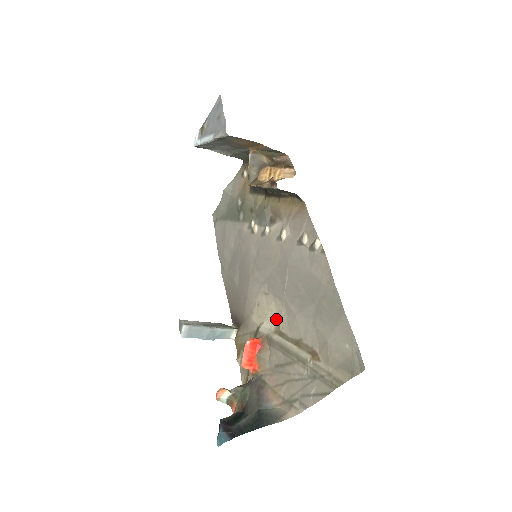
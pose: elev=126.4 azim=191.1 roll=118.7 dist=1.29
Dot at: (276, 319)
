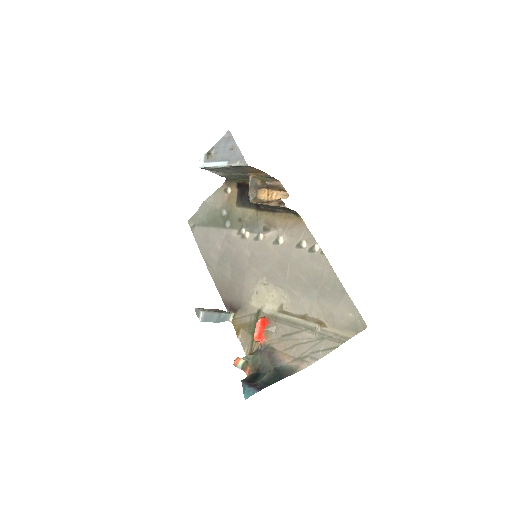
Dot at: (278, 302)
